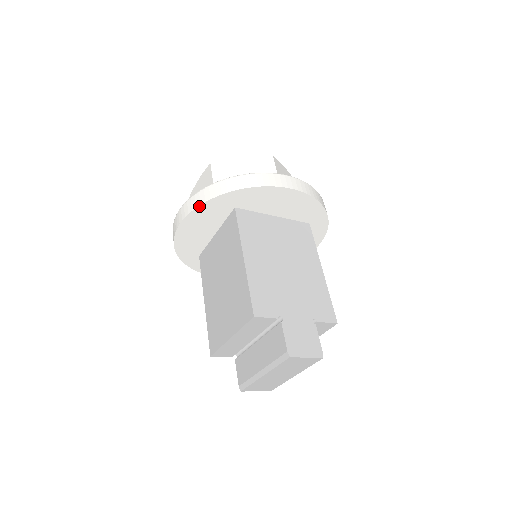
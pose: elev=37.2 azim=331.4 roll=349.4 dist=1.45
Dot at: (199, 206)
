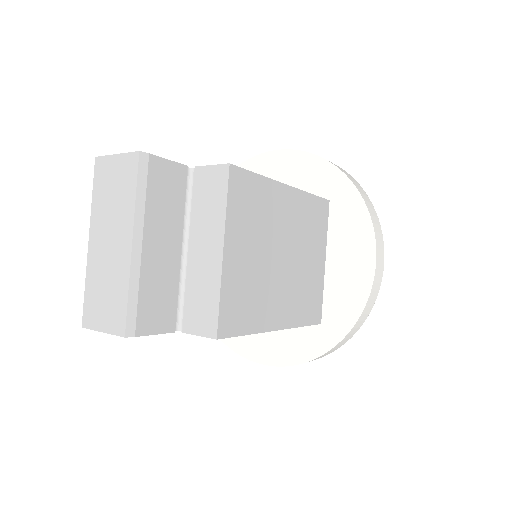
Dot at: occluded
